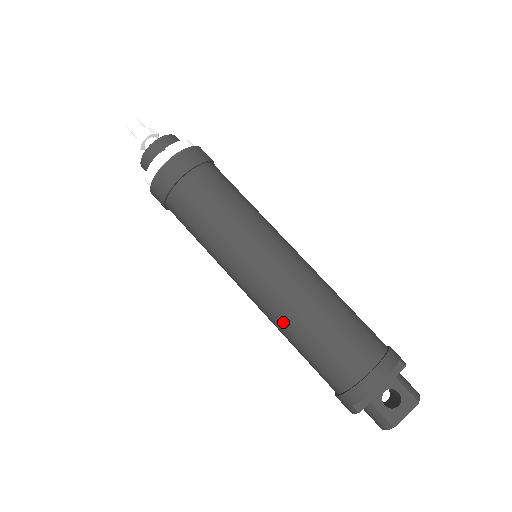
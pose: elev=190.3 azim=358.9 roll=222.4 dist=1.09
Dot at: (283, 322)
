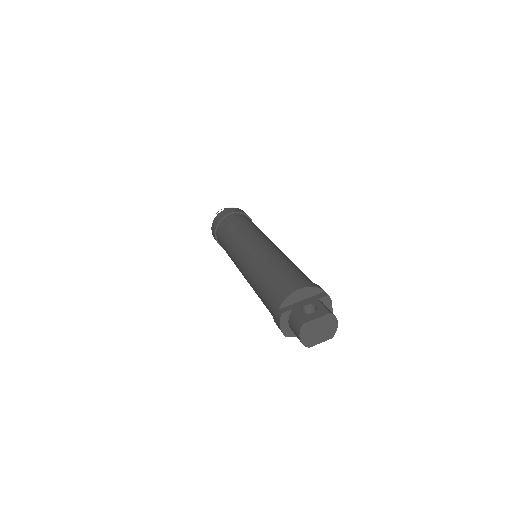
Dot at: (253, 270)
